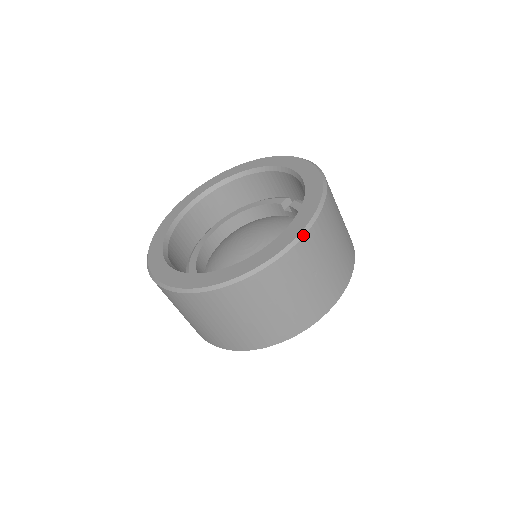
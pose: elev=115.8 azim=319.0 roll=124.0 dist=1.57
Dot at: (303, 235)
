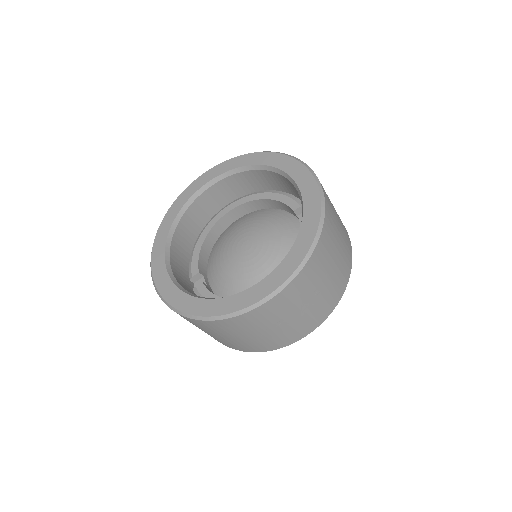
Dot at: (267, 300)
